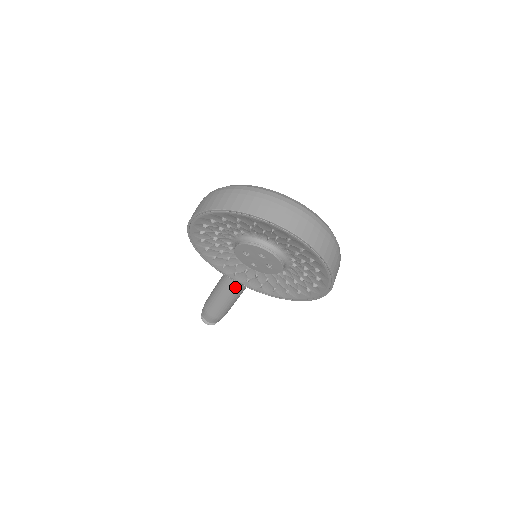
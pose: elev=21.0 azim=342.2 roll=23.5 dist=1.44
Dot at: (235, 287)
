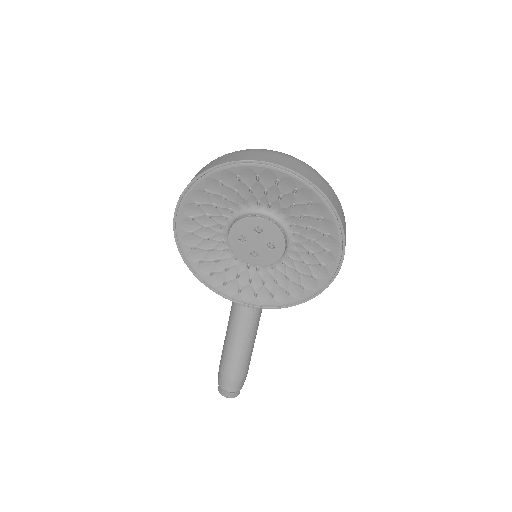
Dot at: (245, 317)
